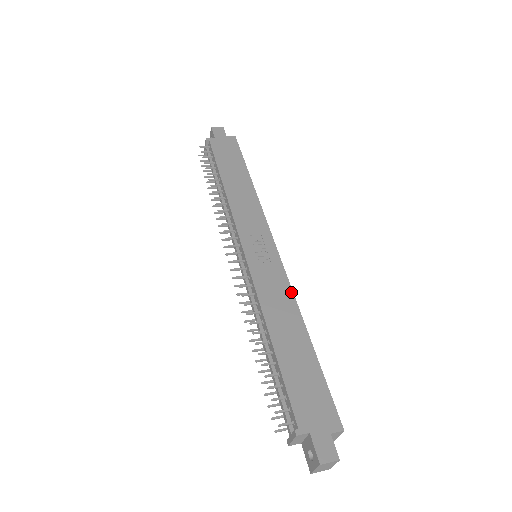
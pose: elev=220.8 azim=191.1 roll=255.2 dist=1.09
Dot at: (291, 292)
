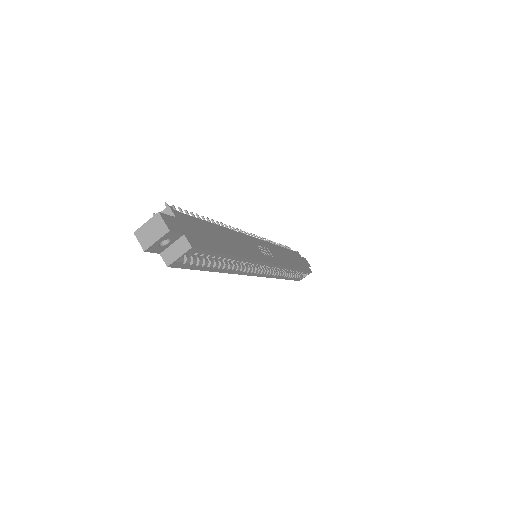
Dot at: (255, 259)
